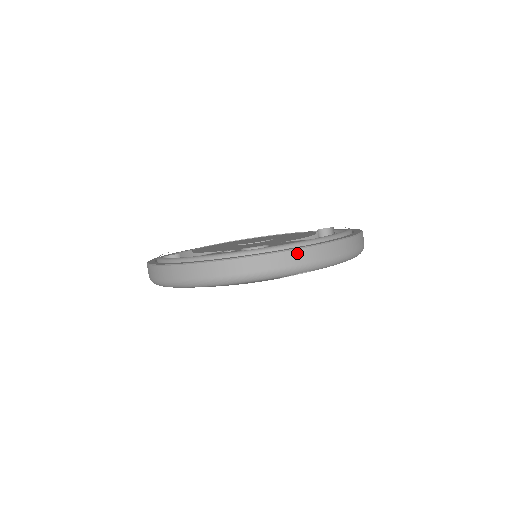
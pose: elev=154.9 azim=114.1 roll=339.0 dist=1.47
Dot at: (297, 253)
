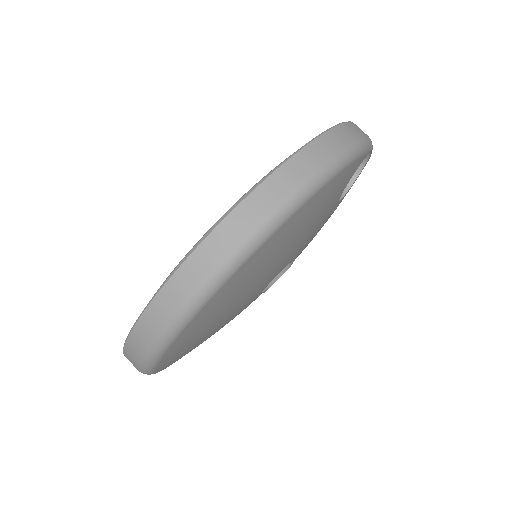
Dot at: (355, 125)
